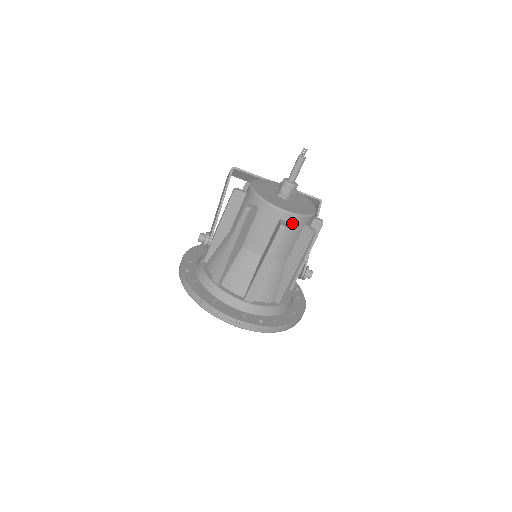
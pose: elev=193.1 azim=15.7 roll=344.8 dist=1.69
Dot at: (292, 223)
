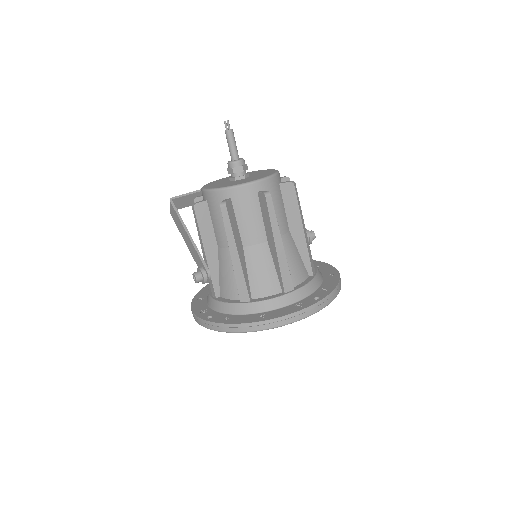
Dot at: (269, 188)
